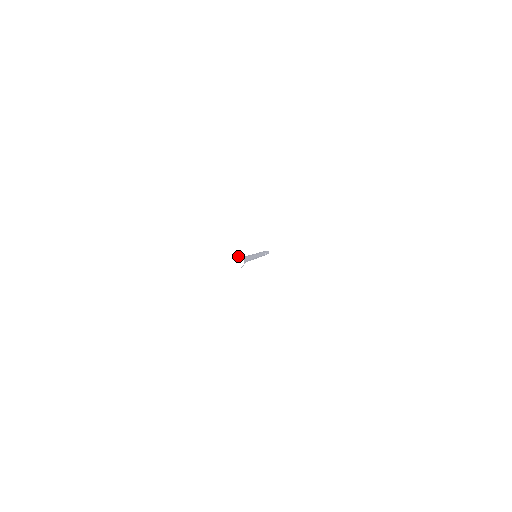
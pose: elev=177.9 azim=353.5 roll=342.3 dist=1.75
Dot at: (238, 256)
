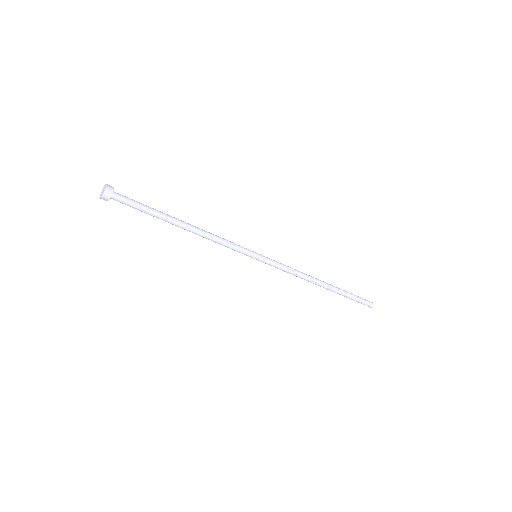
Dot at: (106, 185)
